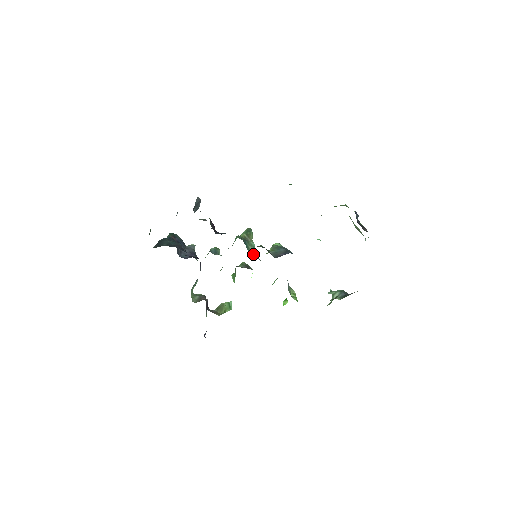
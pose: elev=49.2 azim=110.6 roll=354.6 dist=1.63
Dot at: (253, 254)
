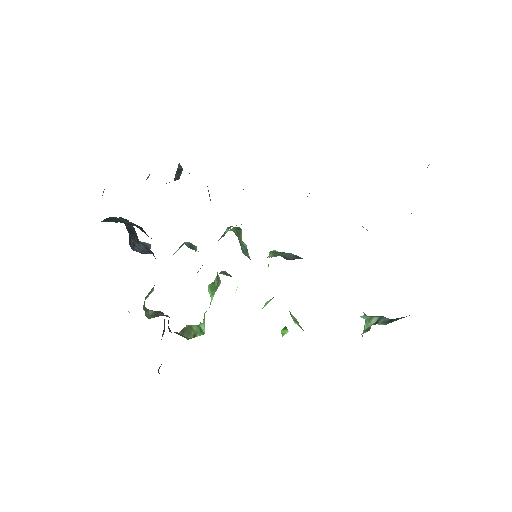
Dot at: (247, 256)
